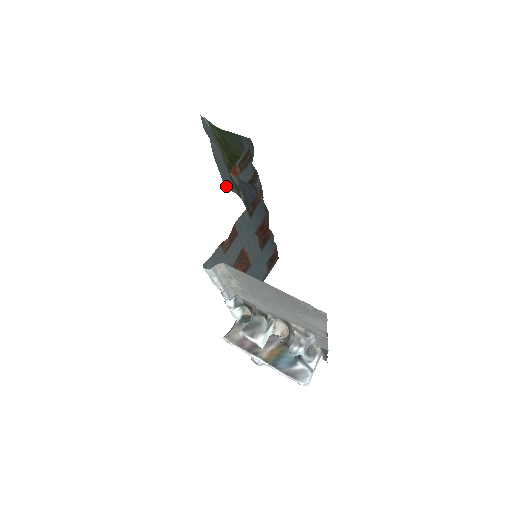
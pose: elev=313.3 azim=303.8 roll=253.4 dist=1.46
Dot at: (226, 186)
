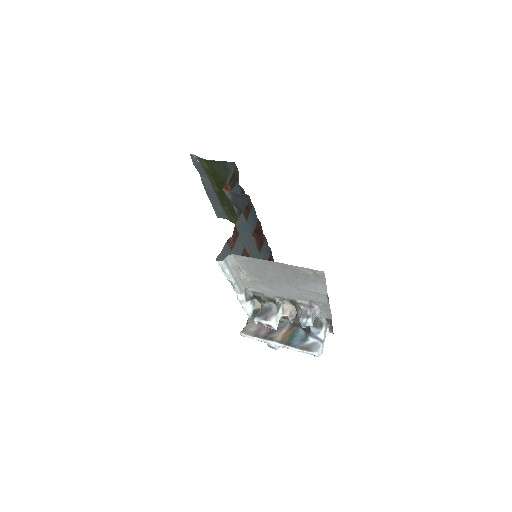
Dot at: (218, 215)
